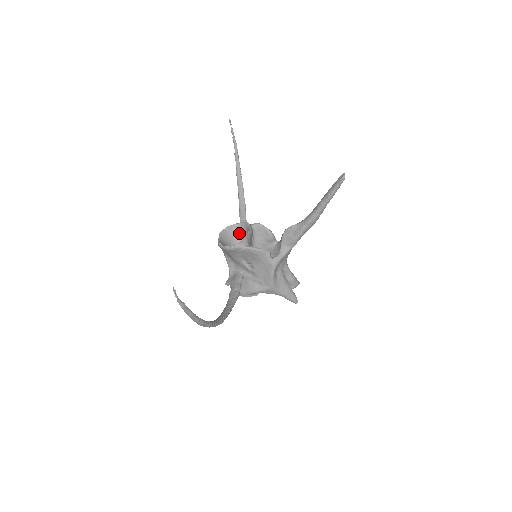
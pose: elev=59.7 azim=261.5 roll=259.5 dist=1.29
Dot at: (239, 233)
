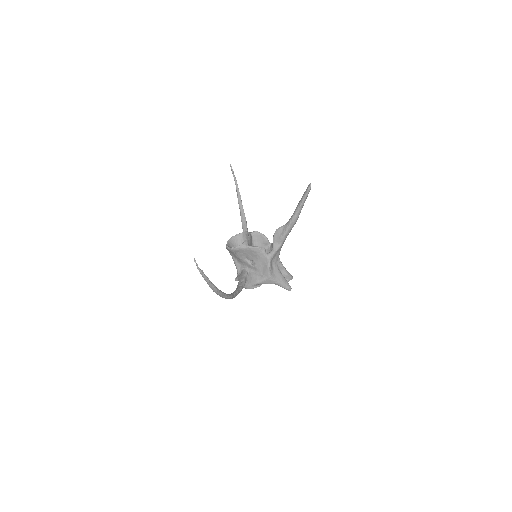
Dot at: (242, 240)
